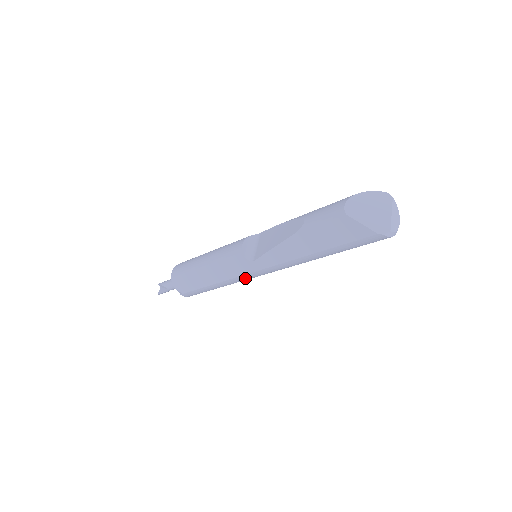
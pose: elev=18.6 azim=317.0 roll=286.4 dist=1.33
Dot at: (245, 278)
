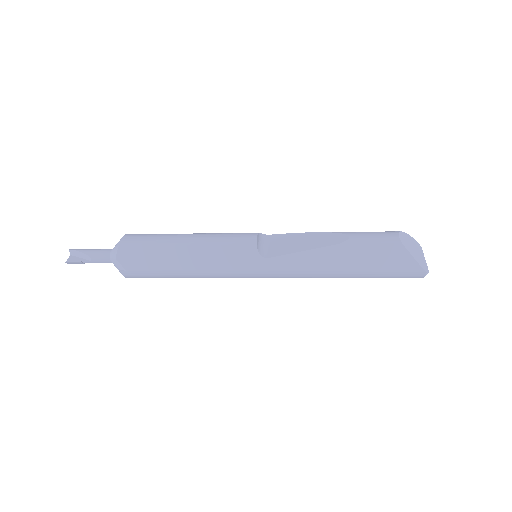
Dot at: (238, 274)
